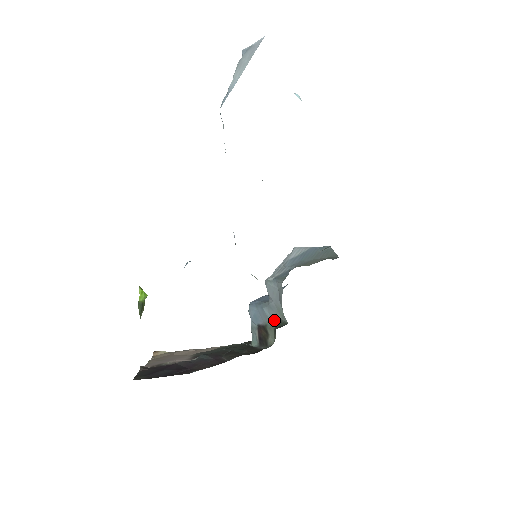
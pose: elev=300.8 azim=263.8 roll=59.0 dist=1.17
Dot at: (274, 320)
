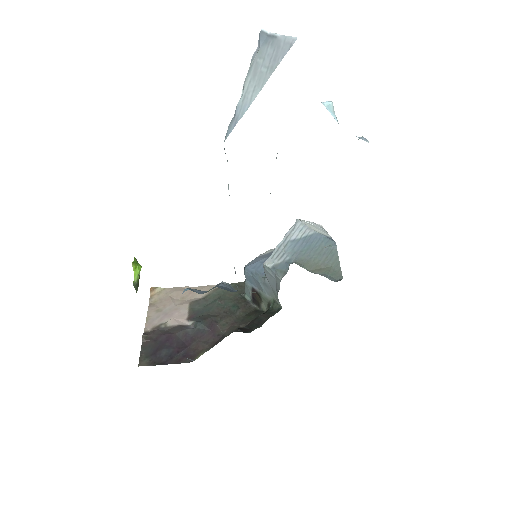
Dot at: (268, 296)
